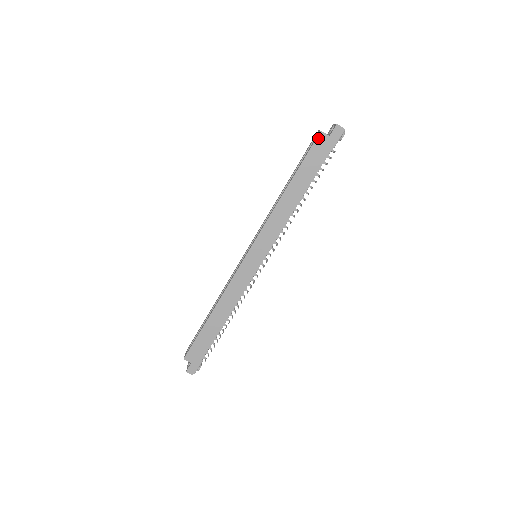
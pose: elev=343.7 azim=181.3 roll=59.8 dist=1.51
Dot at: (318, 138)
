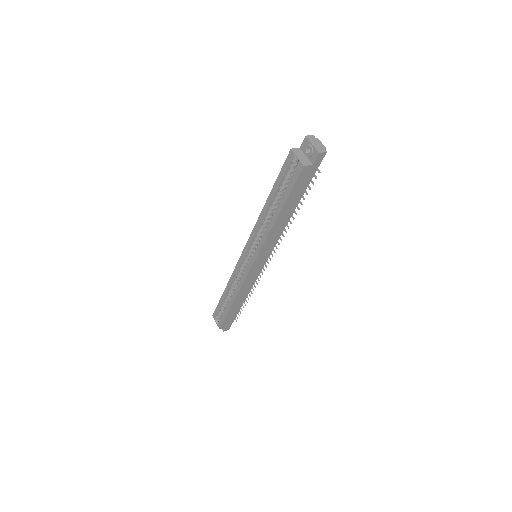
Dot at: (302, 172)
